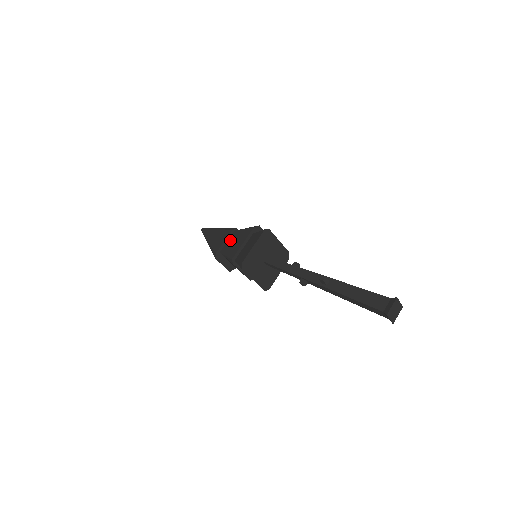
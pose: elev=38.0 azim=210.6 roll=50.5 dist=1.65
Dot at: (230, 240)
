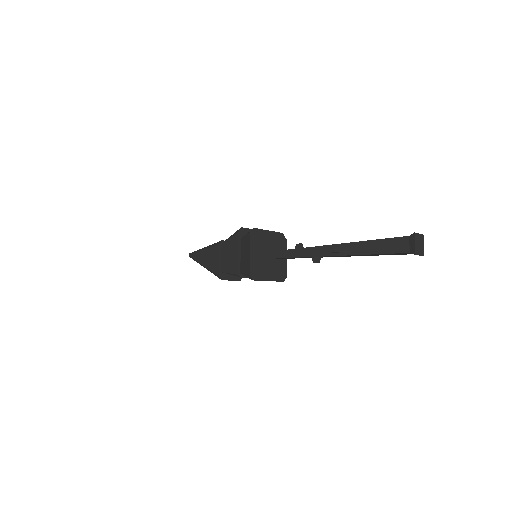
Dot at: (223, 255)
